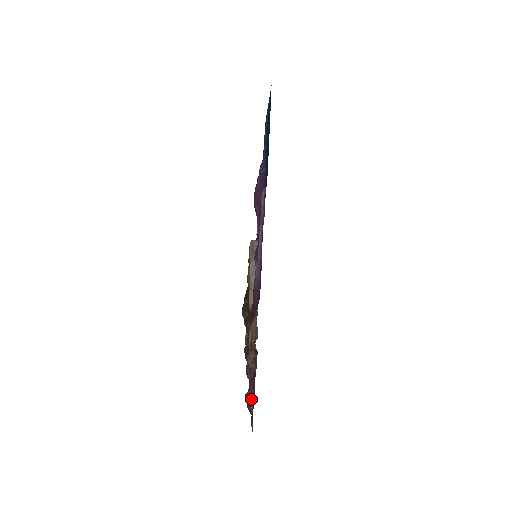
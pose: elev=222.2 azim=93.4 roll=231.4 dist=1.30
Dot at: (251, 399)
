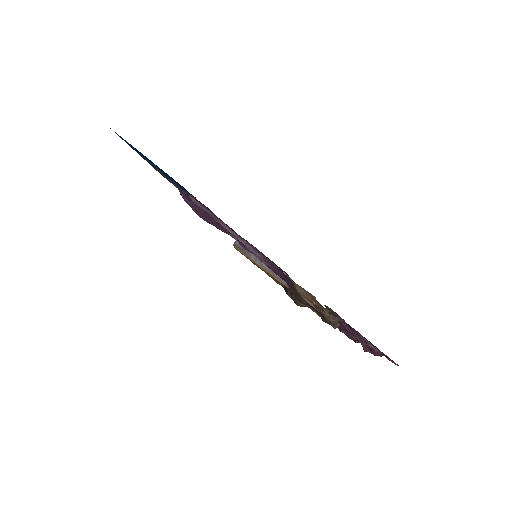
Dot at: (368, 345)
